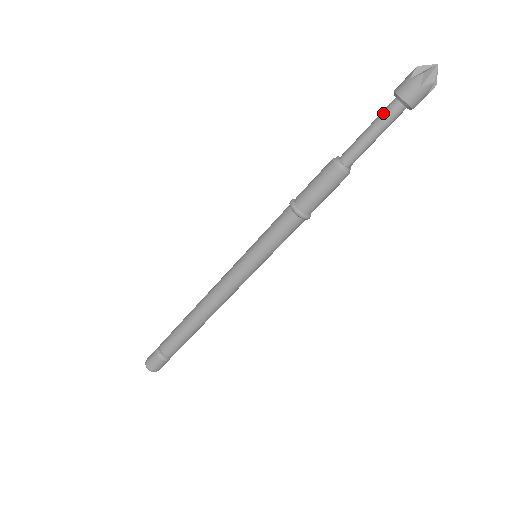
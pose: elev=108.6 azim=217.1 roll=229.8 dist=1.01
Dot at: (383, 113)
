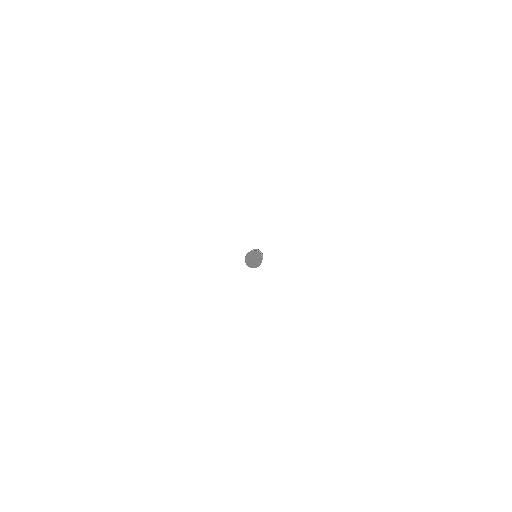
Dot at: occluded
